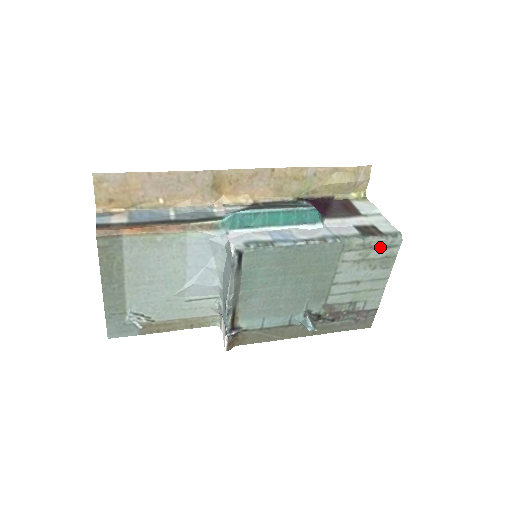
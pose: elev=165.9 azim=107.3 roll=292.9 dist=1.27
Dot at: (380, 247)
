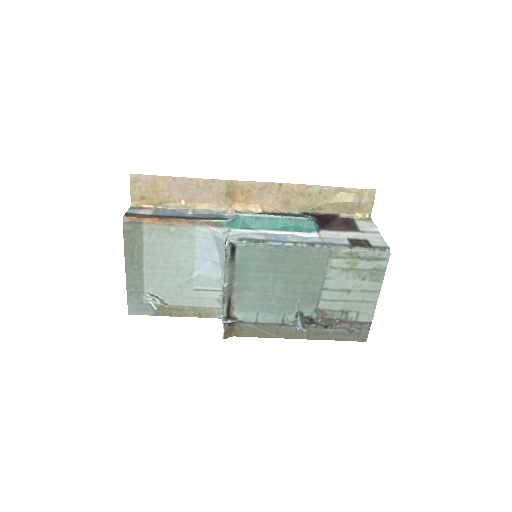
Dot at: (368, 258)
